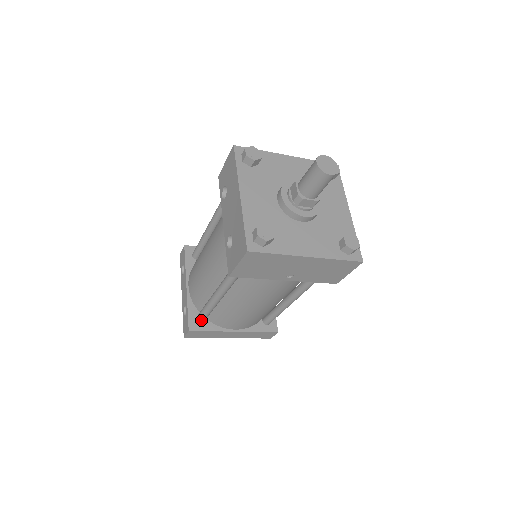
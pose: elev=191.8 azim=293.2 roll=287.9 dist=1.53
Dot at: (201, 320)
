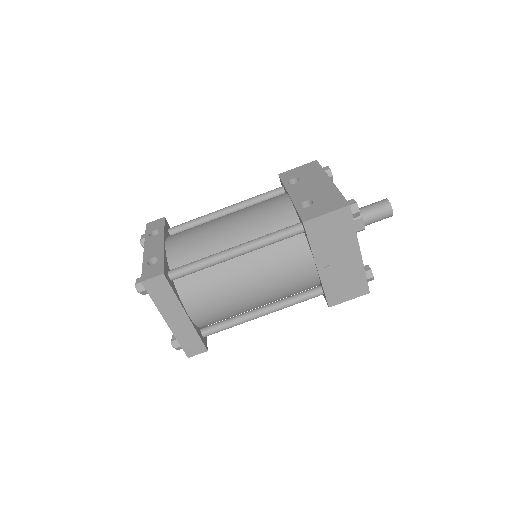
Dot at: (178, 274)
